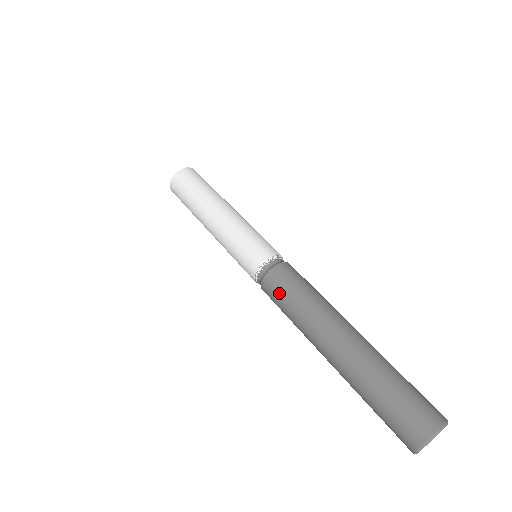
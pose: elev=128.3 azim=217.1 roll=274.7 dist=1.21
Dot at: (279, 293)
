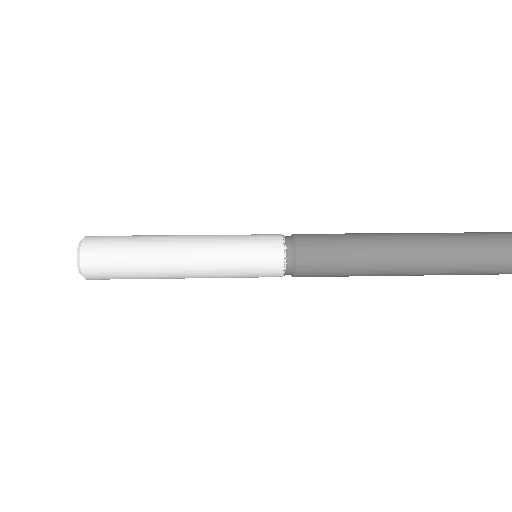
Dot at: (322, 237)
